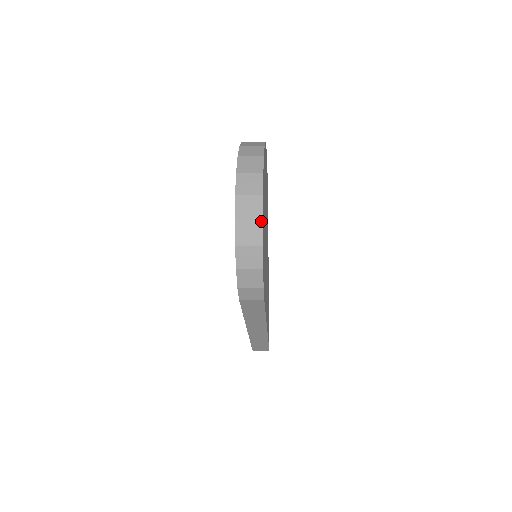
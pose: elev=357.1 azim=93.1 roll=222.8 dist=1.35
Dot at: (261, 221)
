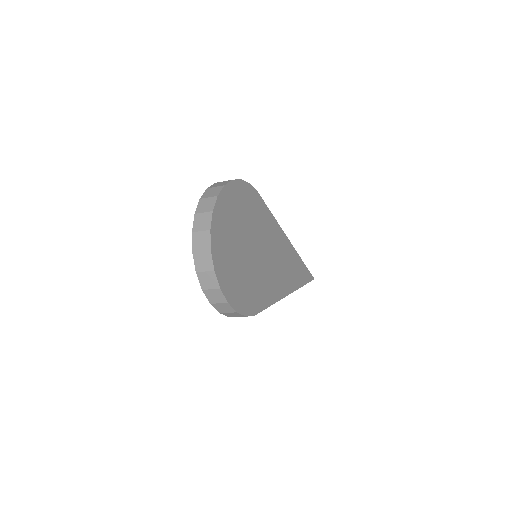
Dot at: (219, 289)
